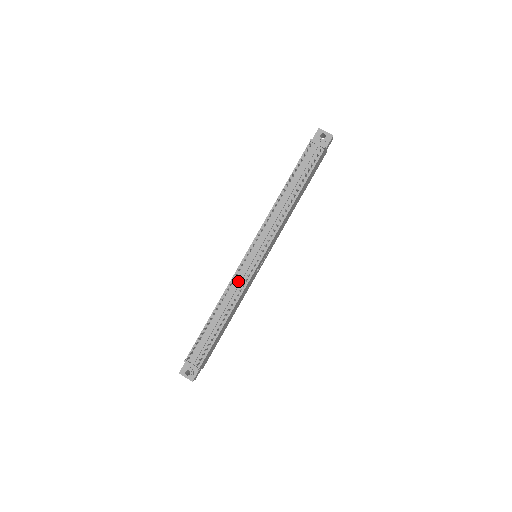
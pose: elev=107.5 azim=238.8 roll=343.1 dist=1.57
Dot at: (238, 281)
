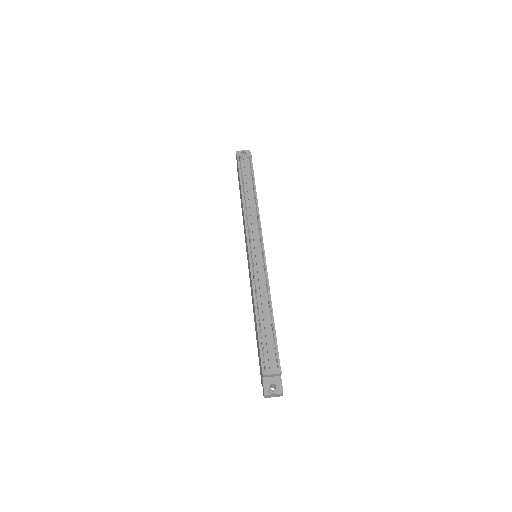
Dot at: (259, 276)
